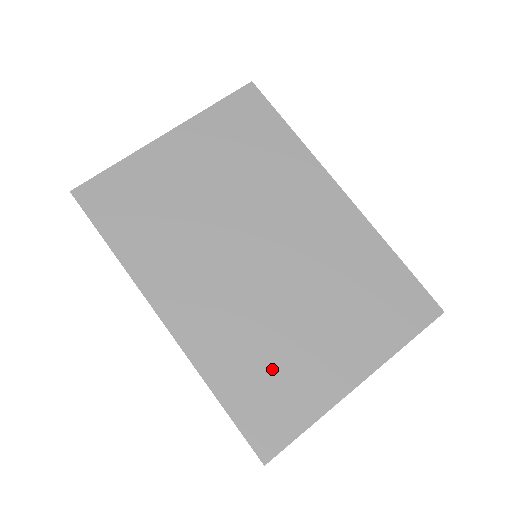
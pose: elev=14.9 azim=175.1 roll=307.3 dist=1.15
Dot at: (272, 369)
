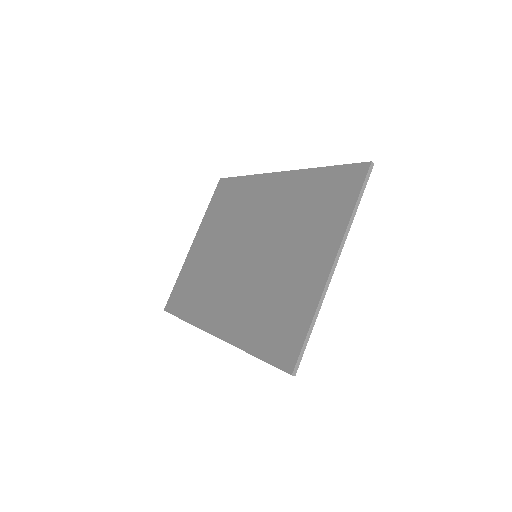
Dot at: (275, 308)
